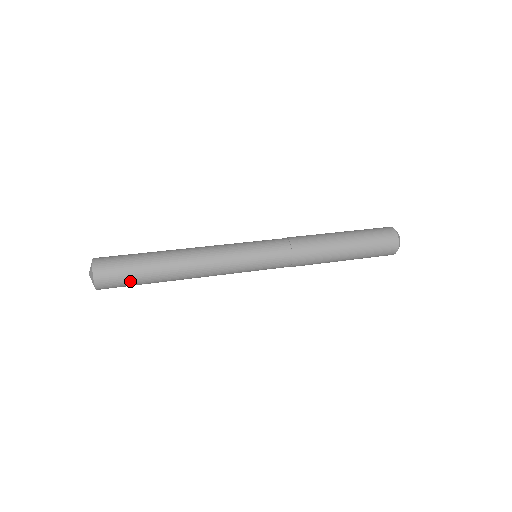
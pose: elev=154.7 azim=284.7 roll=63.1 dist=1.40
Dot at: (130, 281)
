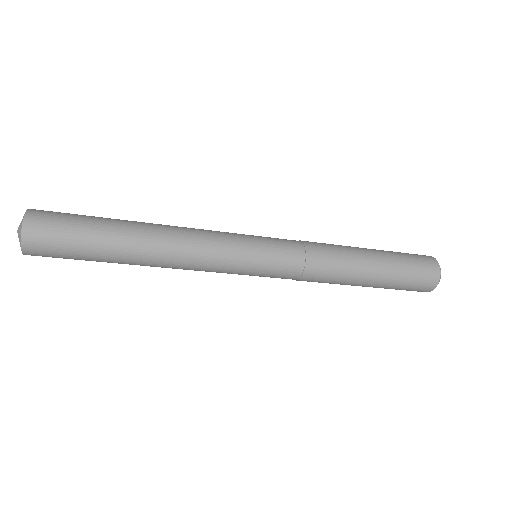
Dot at: (75, 255)
